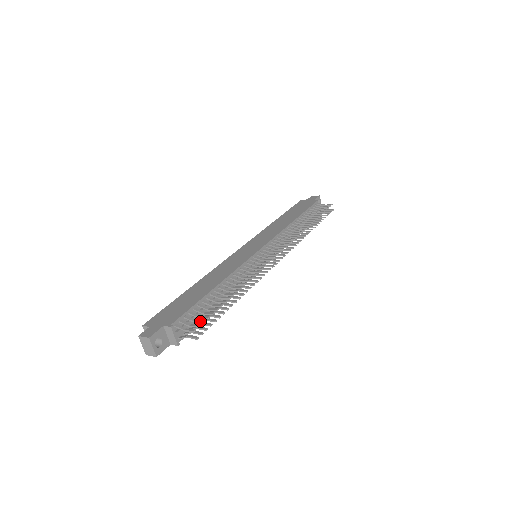
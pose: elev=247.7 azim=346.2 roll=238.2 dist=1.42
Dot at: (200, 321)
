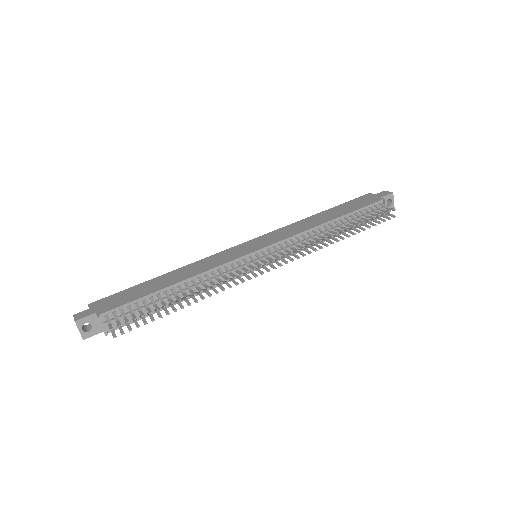
Dot at: (125, 320)
